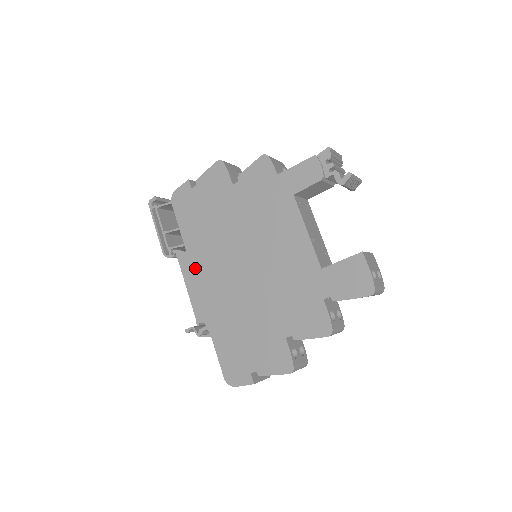
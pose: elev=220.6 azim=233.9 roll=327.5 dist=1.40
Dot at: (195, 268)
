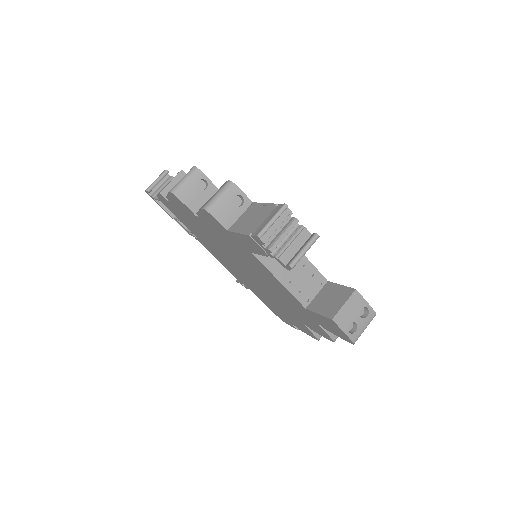
Dot at: (214, 253)
